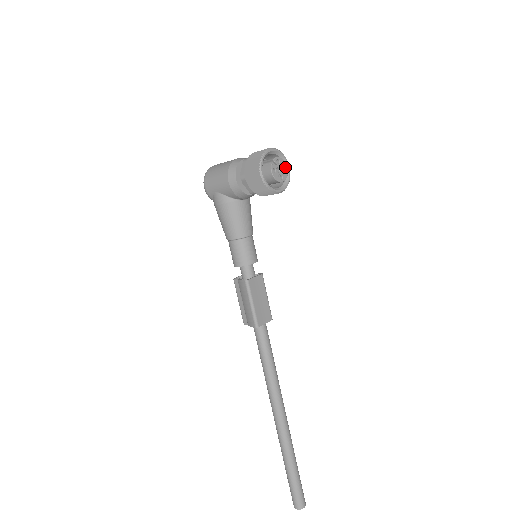
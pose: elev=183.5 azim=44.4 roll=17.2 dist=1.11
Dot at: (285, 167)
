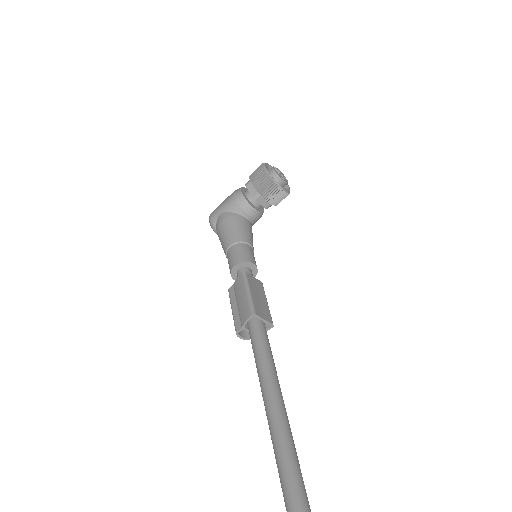
Dot at: (285, 179)
